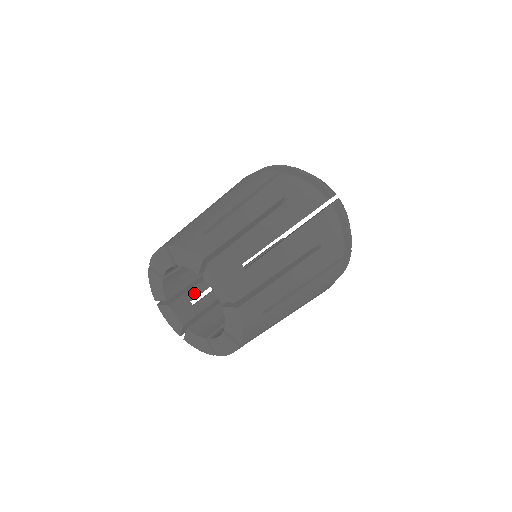
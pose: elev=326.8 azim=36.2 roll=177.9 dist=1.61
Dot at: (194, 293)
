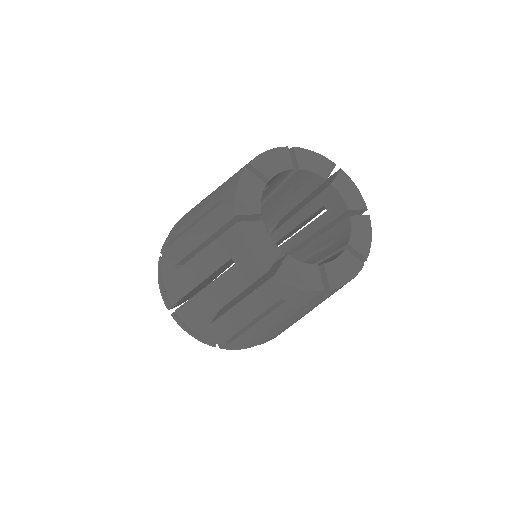
Dot at: occluded
